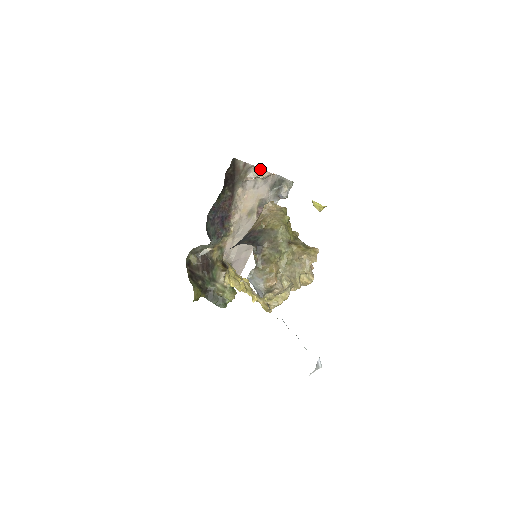
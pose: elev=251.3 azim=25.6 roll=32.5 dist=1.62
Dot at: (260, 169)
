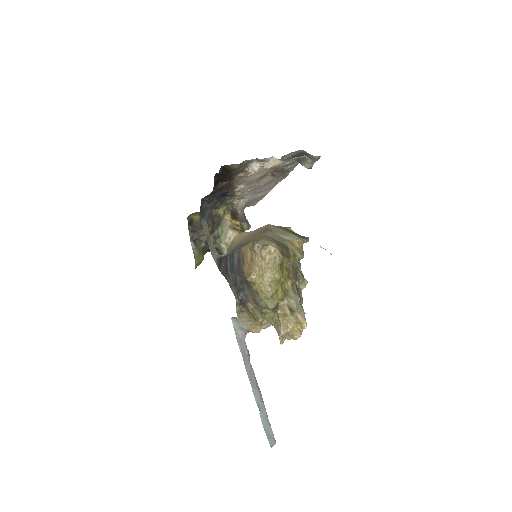
Dot at: (267, 158)
